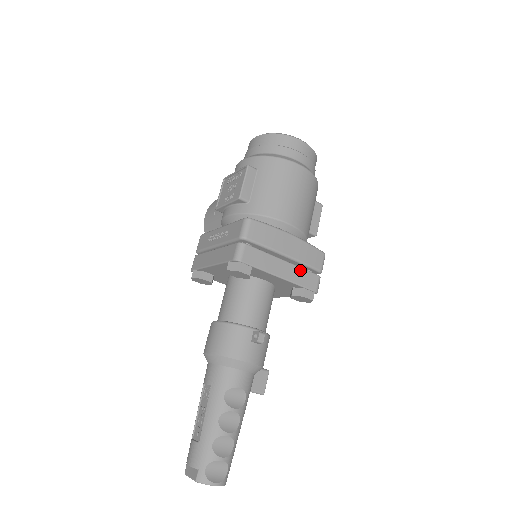
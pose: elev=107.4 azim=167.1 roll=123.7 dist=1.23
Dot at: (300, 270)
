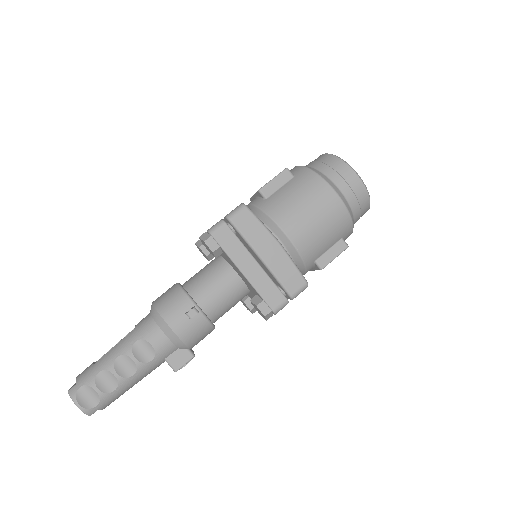
Dot at: (268, 280)
